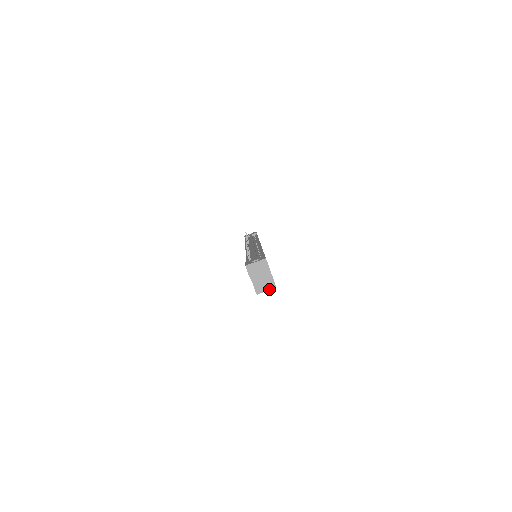
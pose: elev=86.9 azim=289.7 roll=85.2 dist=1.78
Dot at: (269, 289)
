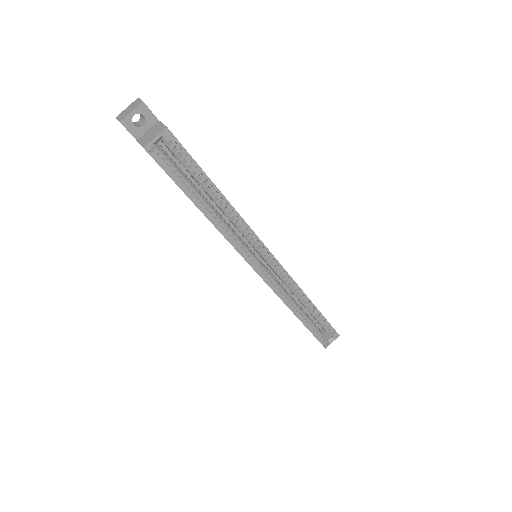
Dot at: (158, 134)
